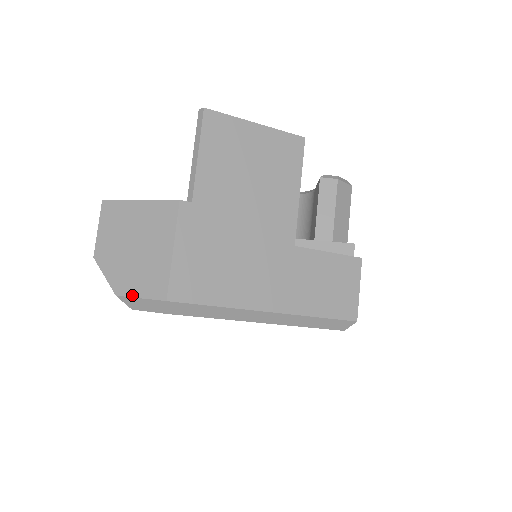
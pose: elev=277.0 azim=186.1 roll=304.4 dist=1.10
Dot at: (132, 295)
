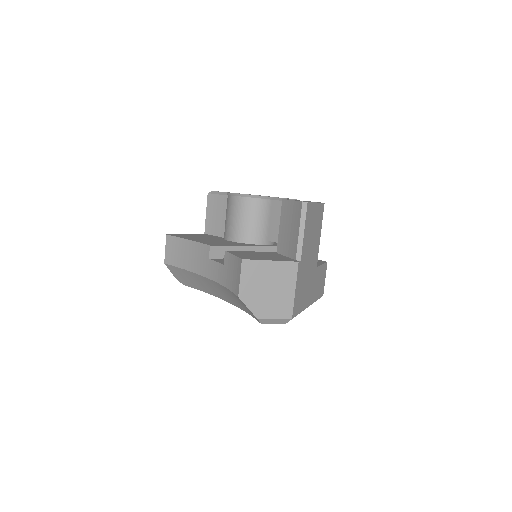
Dot at: (269, 318)
